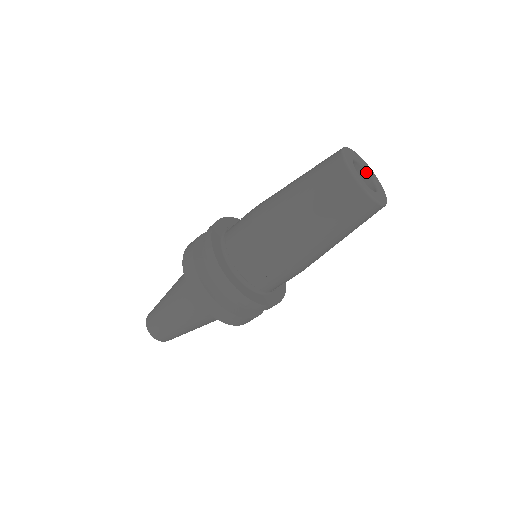
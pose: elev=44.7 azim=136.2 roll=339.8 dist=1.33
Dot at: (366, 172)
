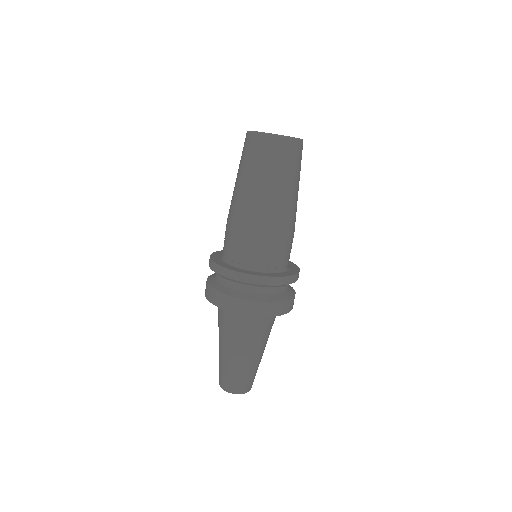
Dot at: occluded
